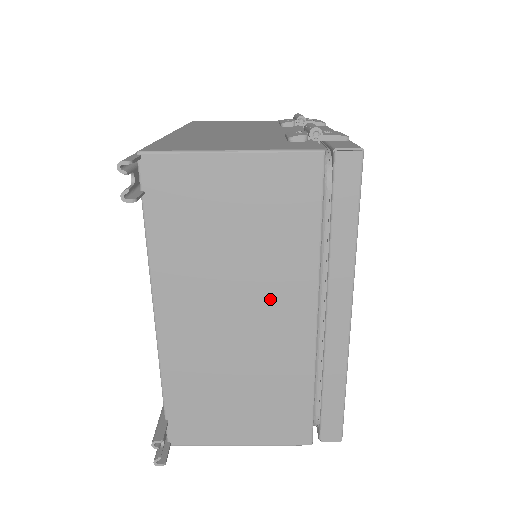
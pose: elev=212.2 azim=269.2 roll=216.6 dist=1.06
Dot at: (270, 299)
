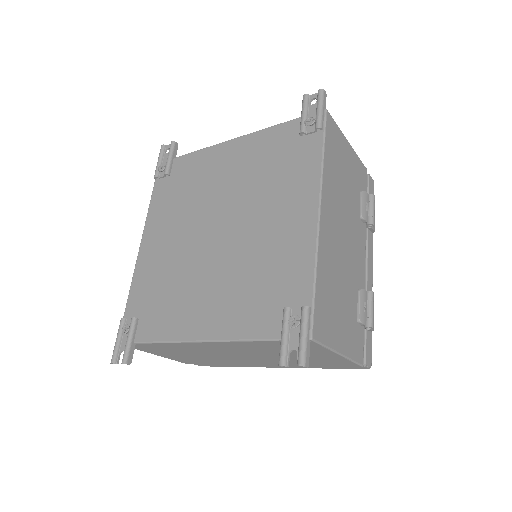
Dot at: (260, 360)
